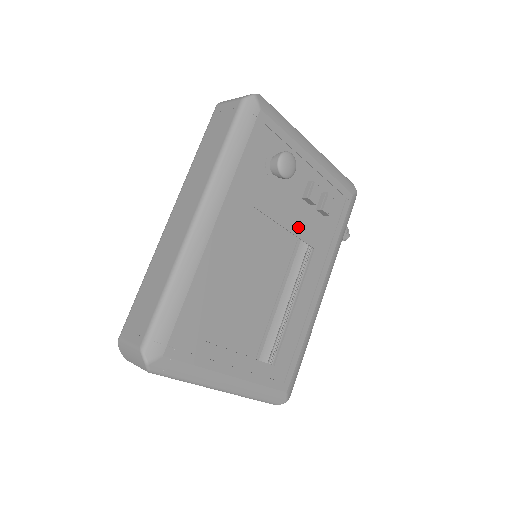
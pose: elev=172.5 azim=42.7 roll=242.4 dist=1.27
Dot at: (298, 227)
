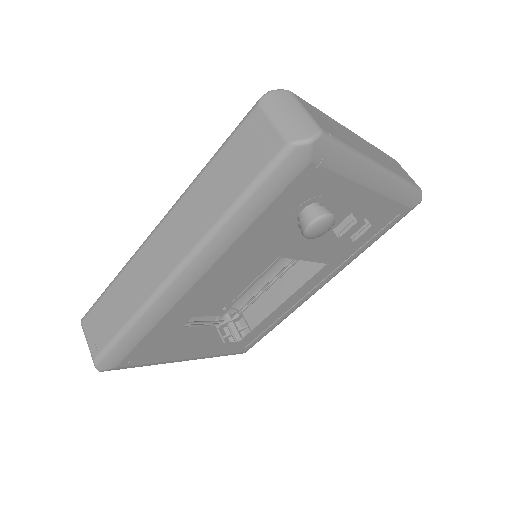
Dot at: (314, 253)
